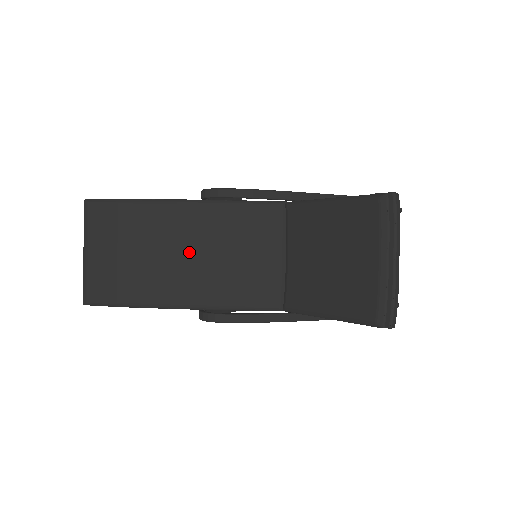
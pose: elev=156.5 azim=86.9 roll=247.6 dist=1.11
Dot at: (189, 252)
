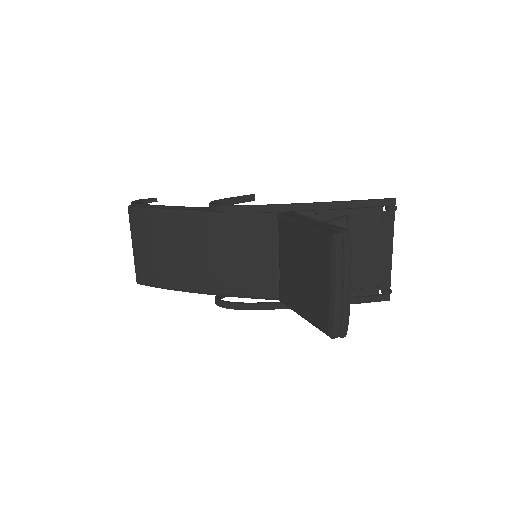
Dot at: (203, 252)
